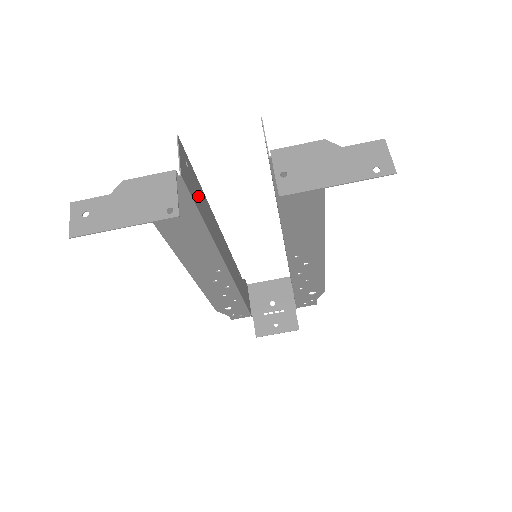
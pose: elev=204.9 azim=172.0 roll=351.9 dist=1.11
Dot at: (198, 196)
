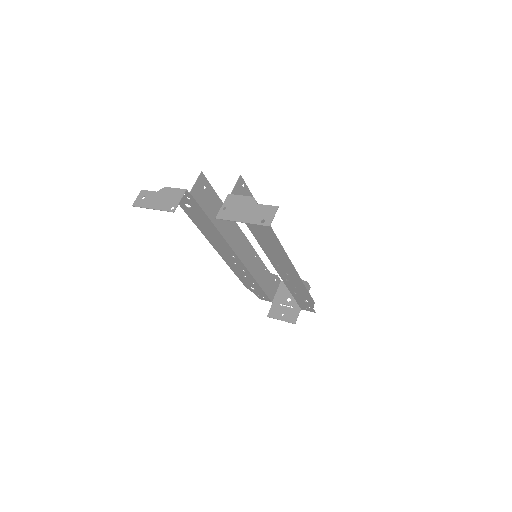
Dot at: (212, 207)
